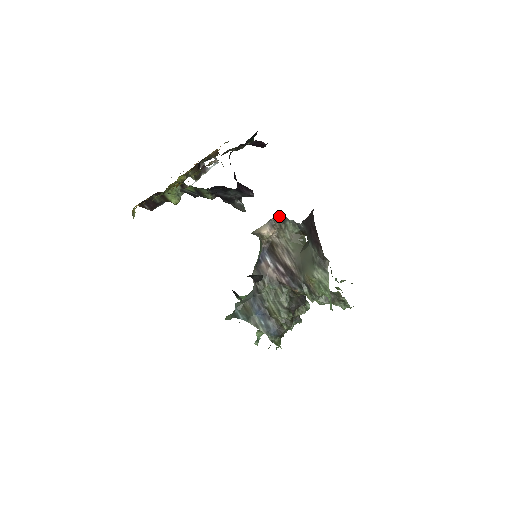
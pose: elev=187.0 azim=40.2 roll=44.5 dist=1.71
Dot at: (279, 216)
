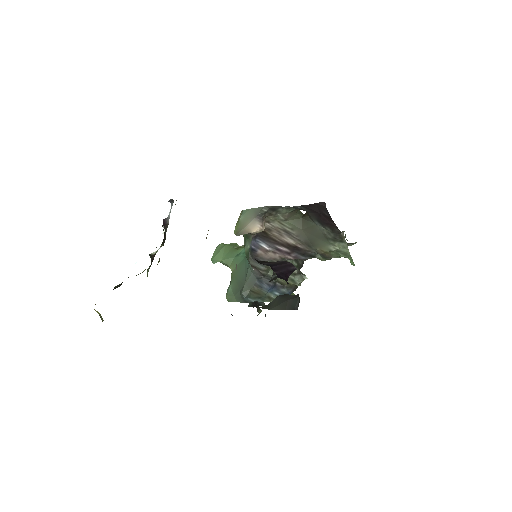
Dot at: (268, 208)
